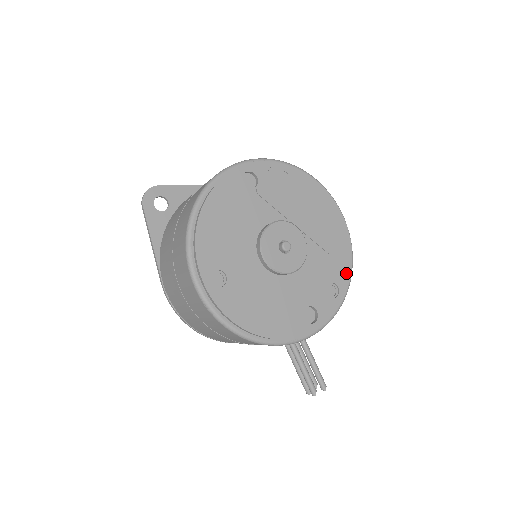
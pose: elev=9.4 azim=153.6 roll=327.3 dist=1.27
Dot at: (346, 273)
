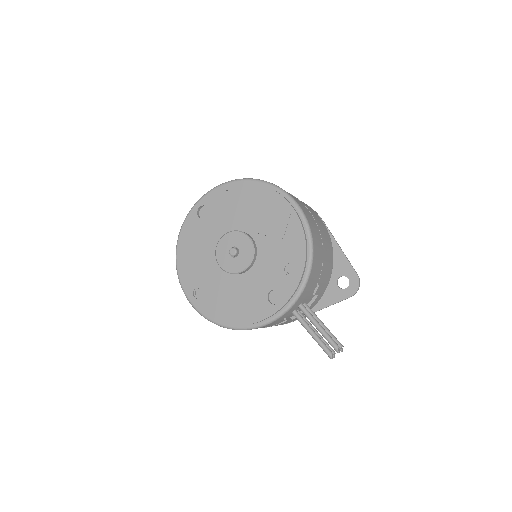
Dot at: (301, 249)
